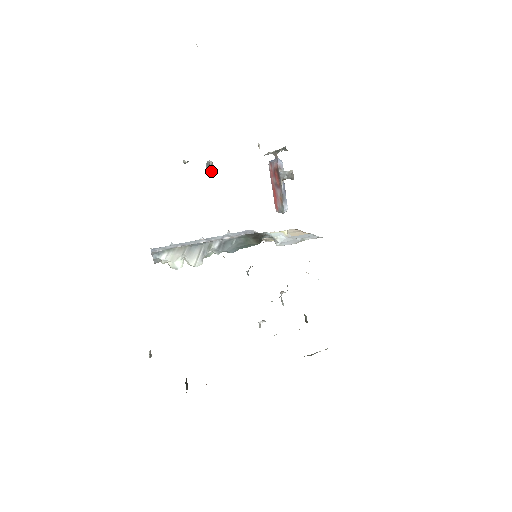
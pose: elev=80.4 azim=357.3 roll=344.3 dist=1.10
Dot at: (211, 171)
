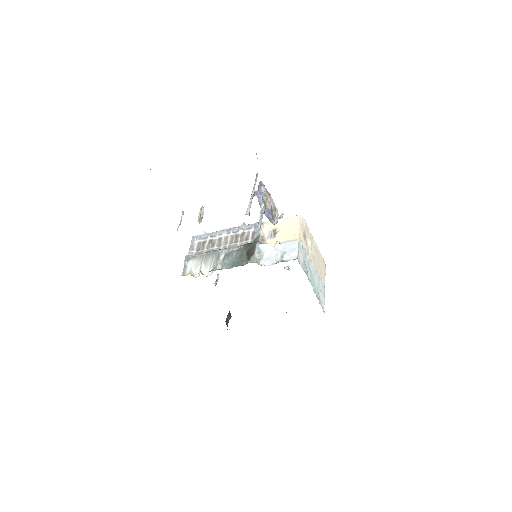
Dot at: occluded
